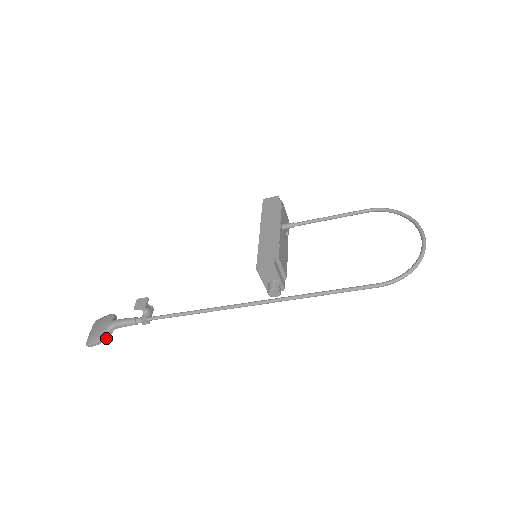
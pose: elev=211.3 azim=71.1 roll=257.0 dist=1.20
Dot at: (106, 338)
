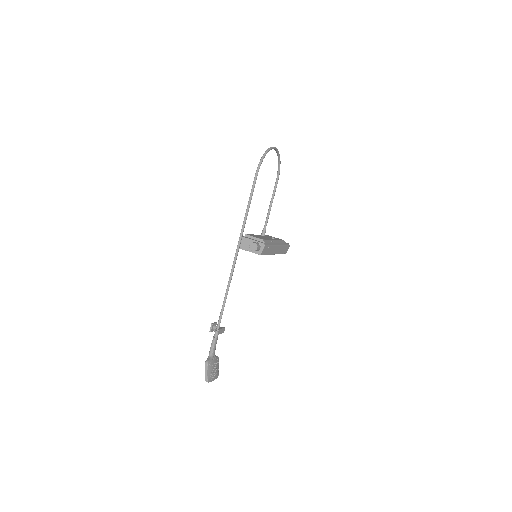
Dot at: (206, 361)
